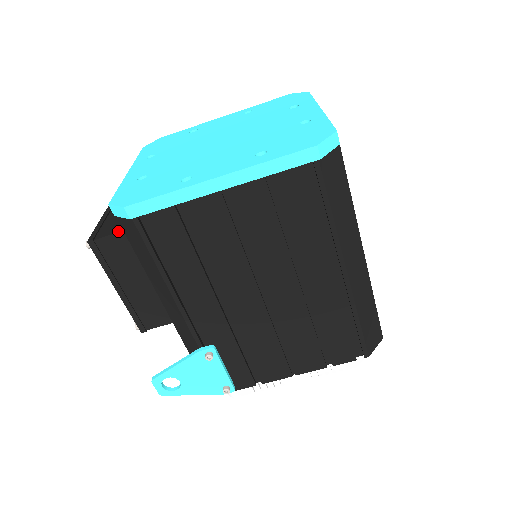
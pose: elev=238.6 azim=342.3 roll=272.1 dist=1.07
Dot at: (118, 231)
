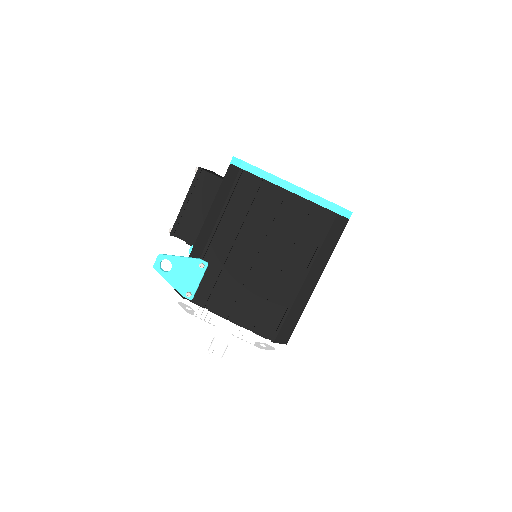
Dot at: (217, 176)
